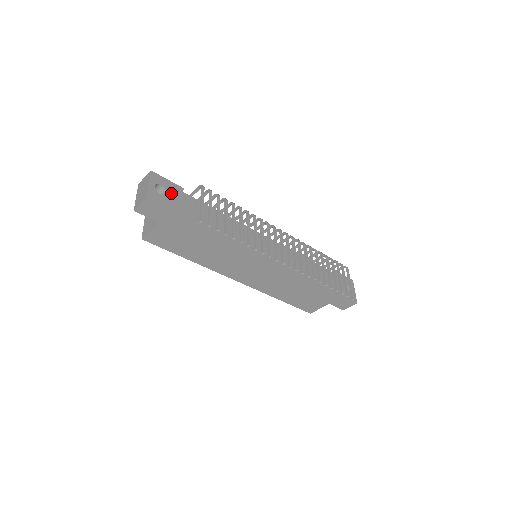
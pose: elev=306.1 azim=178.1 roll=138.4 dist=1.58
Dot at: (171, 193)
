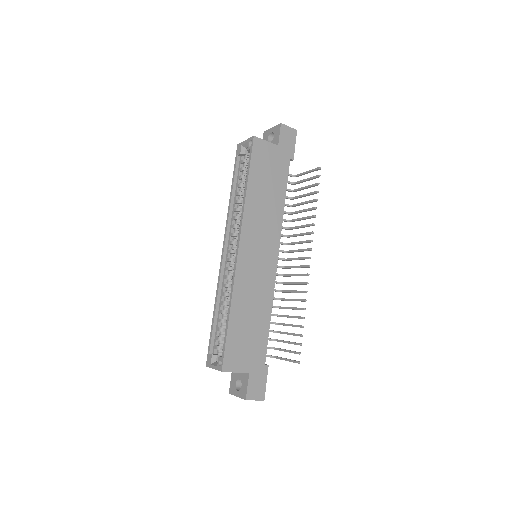
Dot at: occluded
